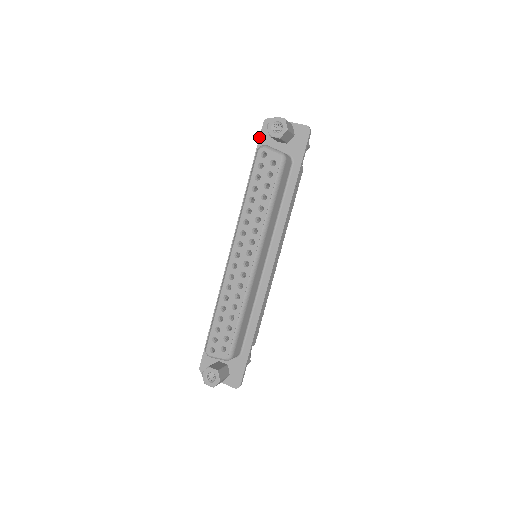
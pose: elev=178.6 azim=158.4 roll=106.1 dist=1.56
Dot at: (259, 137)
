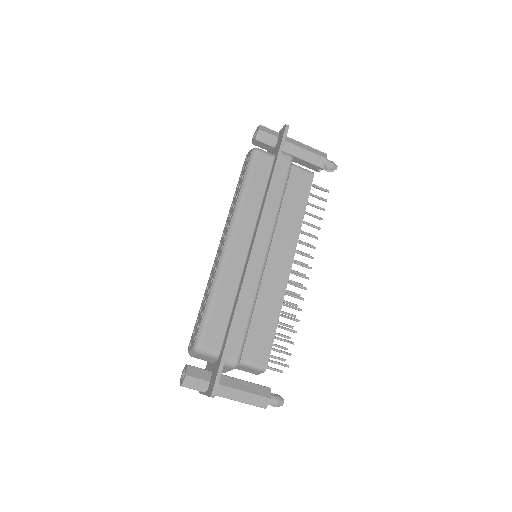
Dot at: occluded
